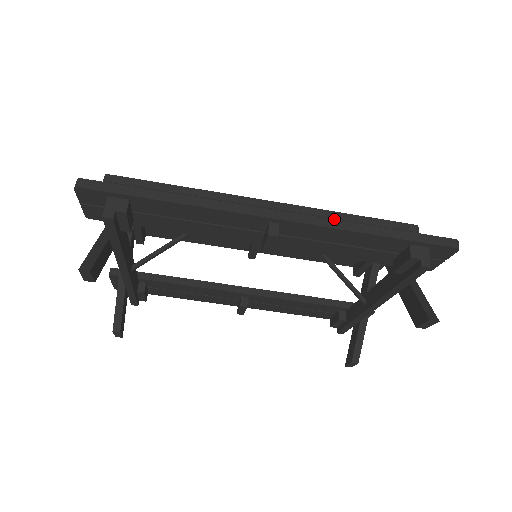
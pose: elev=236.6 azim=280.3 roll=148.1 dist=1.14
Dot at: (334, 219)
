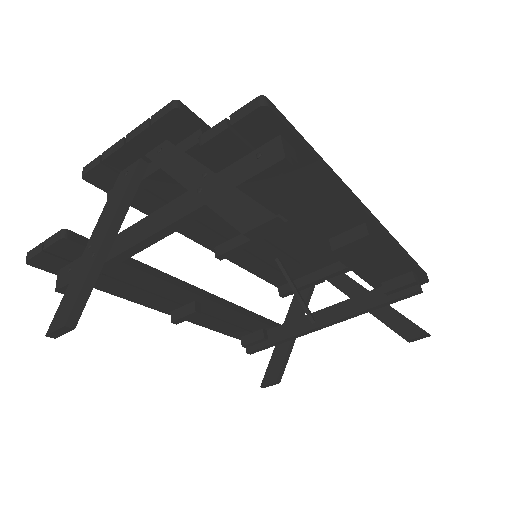
Dot at: occluded
